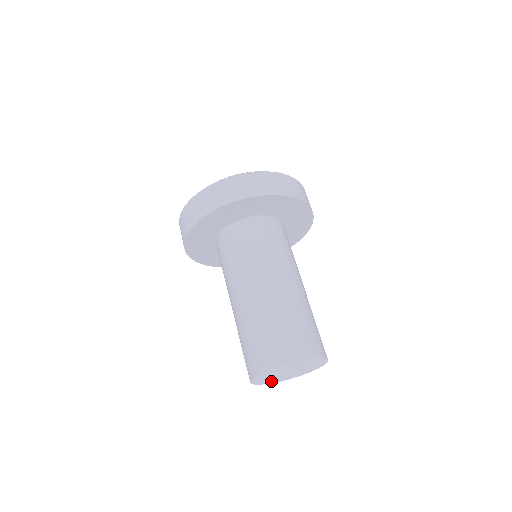
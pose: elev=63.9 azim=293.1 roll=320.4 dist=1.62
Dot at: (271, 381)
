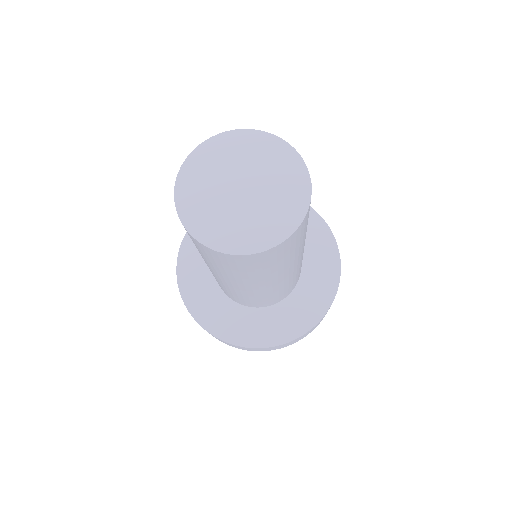
Dot at: (225, 238)
